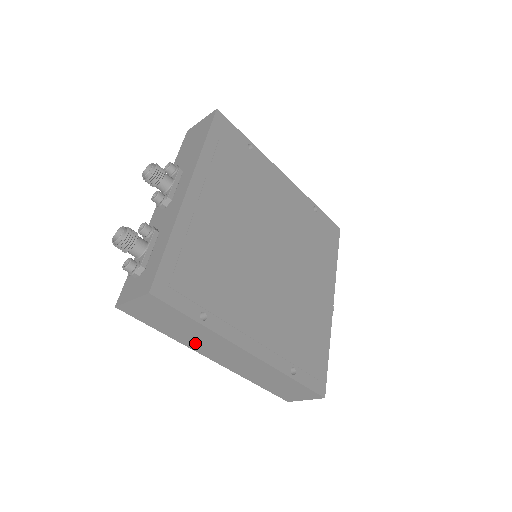
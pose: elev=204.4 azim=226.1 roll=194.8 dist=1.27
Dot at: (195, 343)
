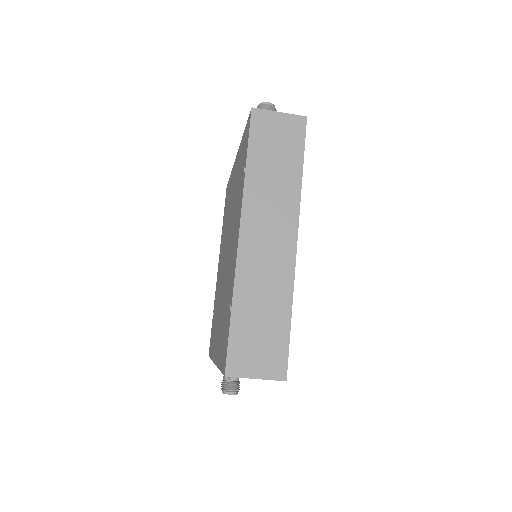
Dot at: (259, 195)
